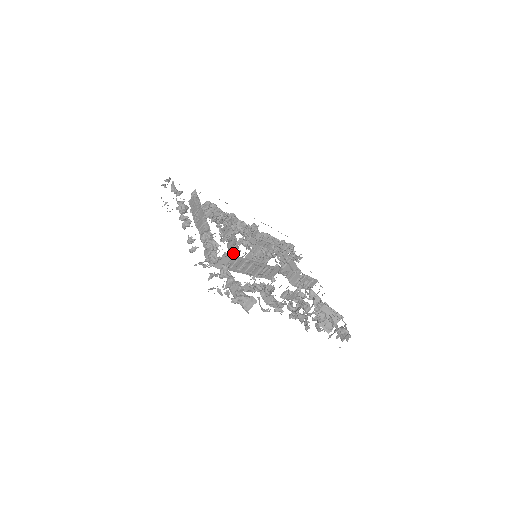
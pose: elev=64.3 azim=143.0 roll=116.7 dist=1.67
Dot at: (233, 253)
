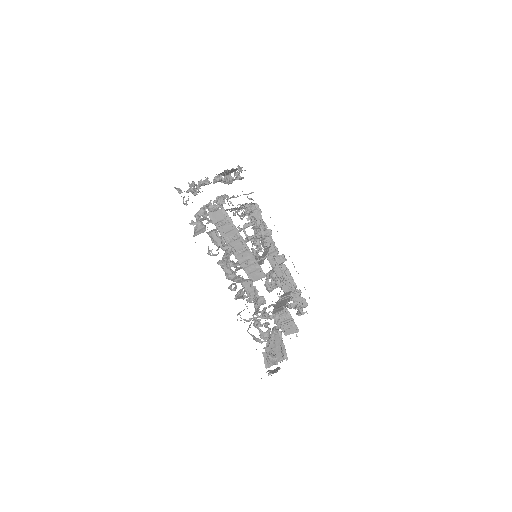
Dot at: occluded
